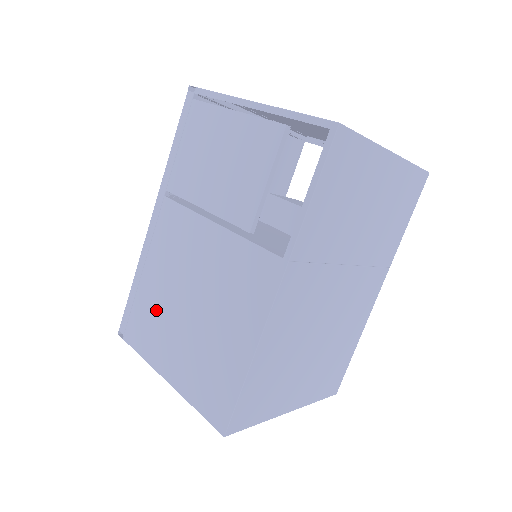
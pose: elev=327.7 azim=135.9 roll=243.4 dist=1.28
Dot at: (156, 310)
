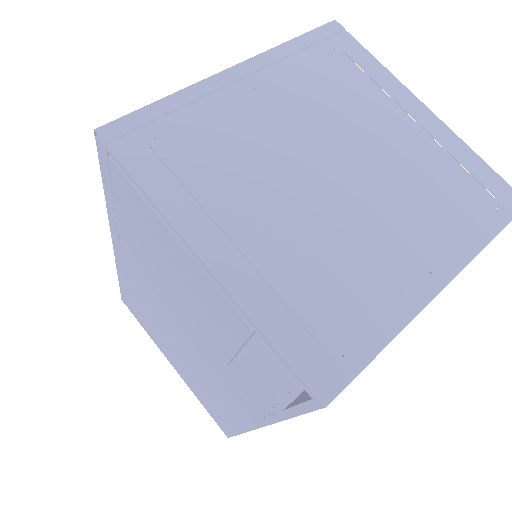
Dot at: (149, 321)
